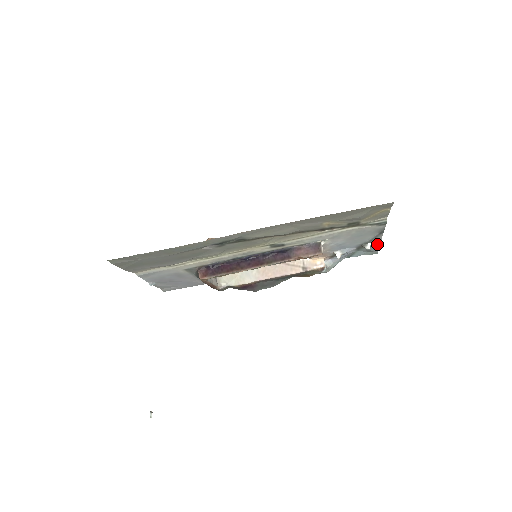
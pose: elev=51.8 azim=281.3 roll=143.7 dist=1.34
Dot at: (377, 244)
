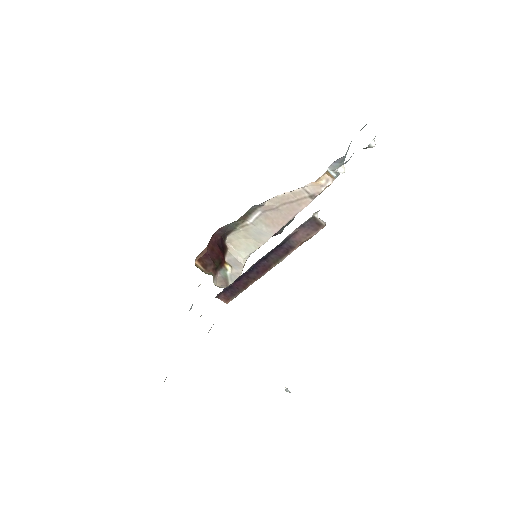
Dot at: occluded
